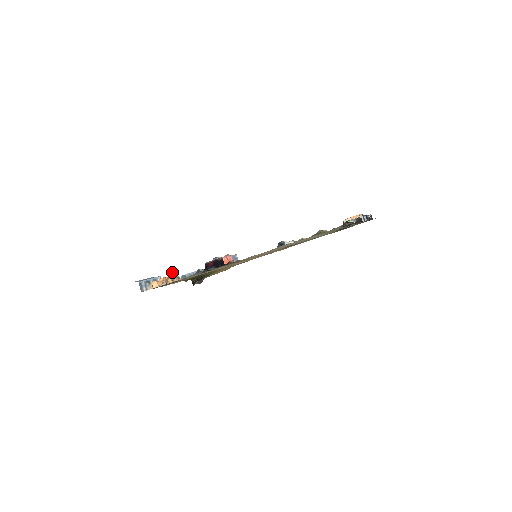
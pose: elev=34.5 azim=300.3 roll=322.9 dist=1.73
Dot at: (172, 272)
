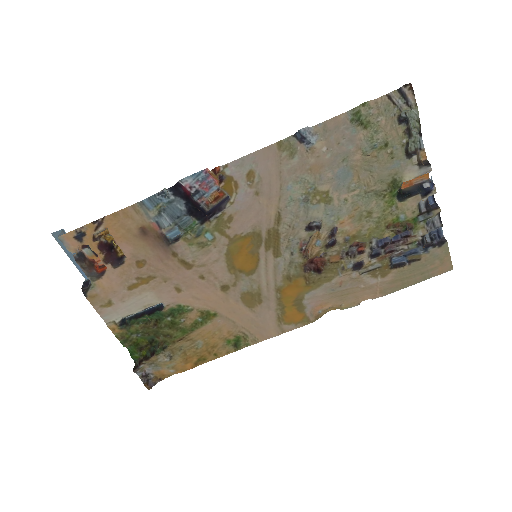
Dot at: occluded
